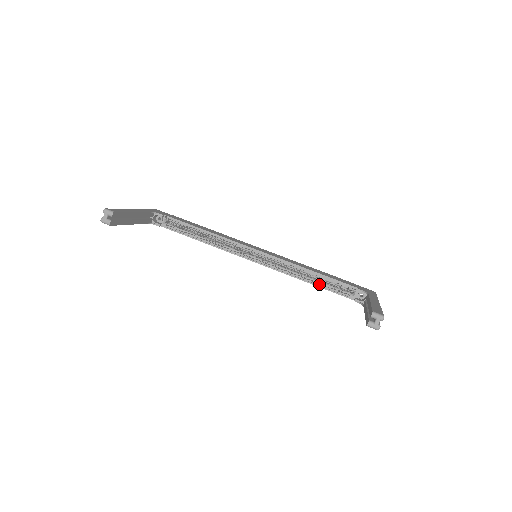
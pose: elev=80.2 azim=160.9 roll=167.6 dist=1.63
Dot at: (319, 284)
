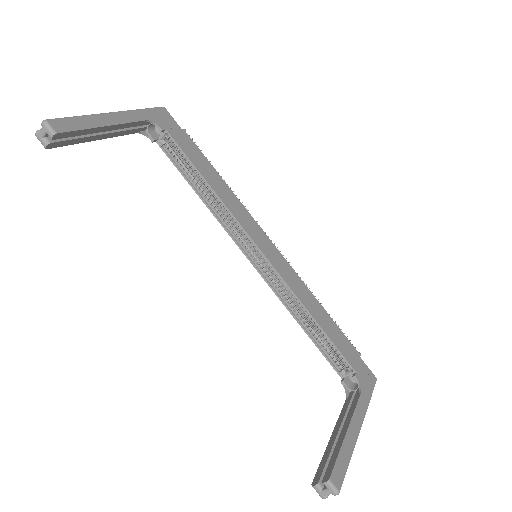
Dot at: (313, 336)
